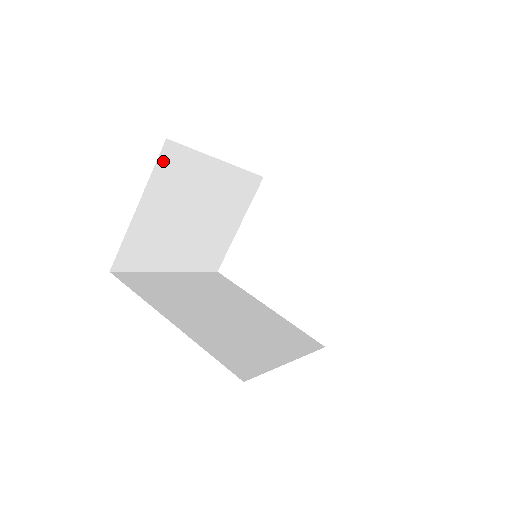
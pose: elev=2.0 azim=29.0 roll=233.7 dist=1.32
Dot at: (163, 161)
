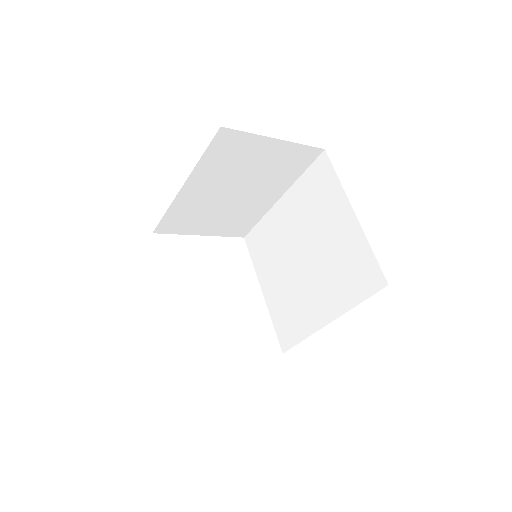
Dot at: (307, 151)
